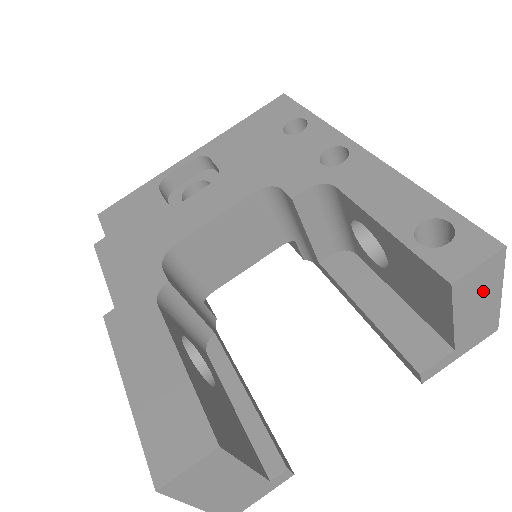
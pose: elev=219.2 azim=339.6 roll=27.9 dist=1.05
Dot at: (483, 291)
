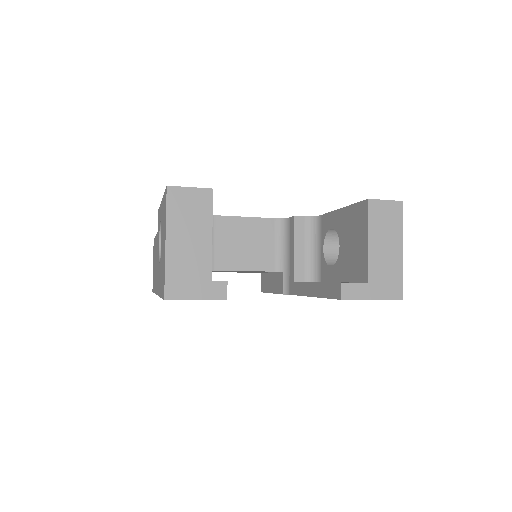
Dot at: (389, 231)
